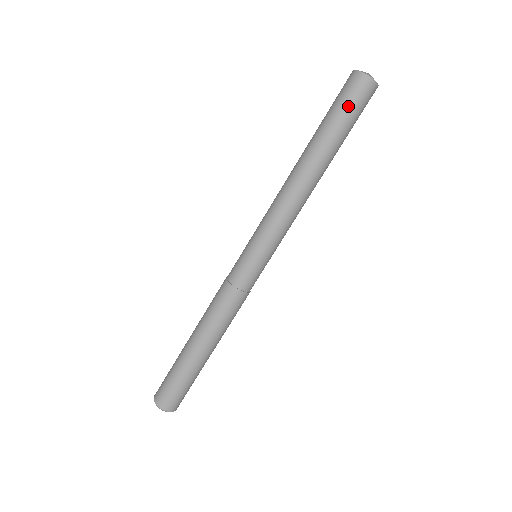
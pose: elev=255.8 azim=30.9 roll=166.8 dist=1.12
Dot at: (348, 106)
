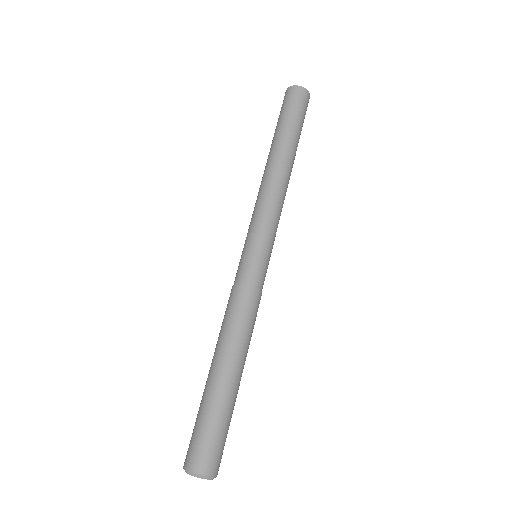
Dot at: (296, 110)
